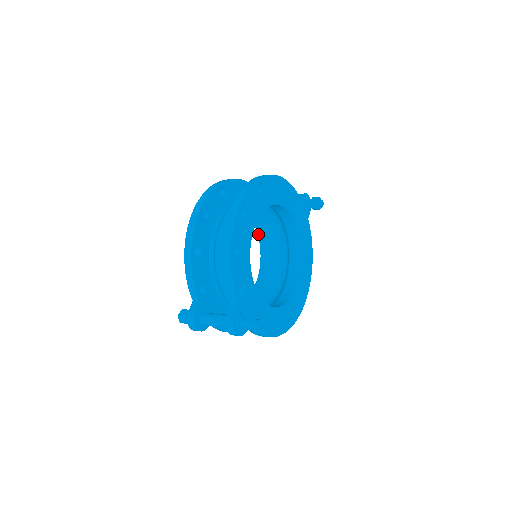
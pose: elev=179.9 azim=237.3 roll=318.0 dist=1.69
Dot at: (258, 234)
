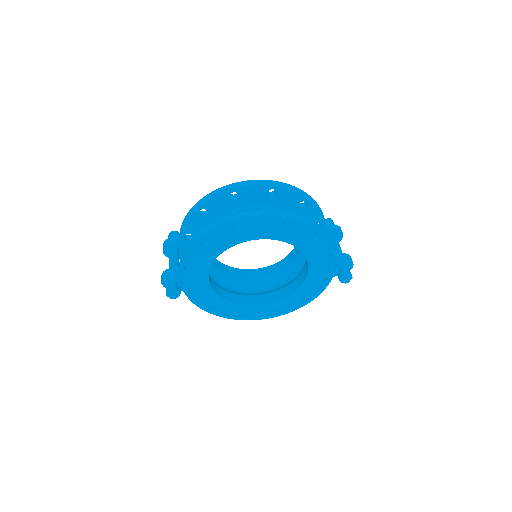
Dot at: occluded
